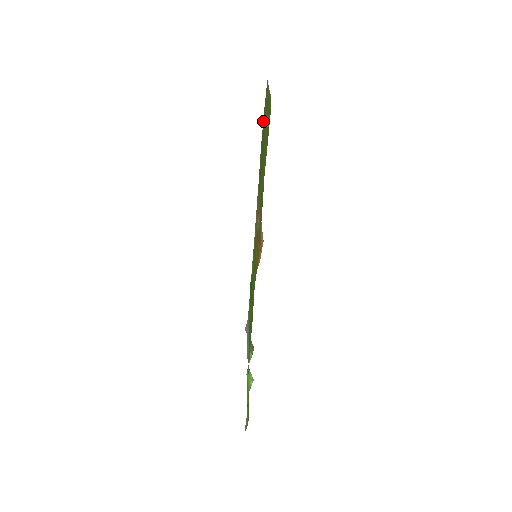
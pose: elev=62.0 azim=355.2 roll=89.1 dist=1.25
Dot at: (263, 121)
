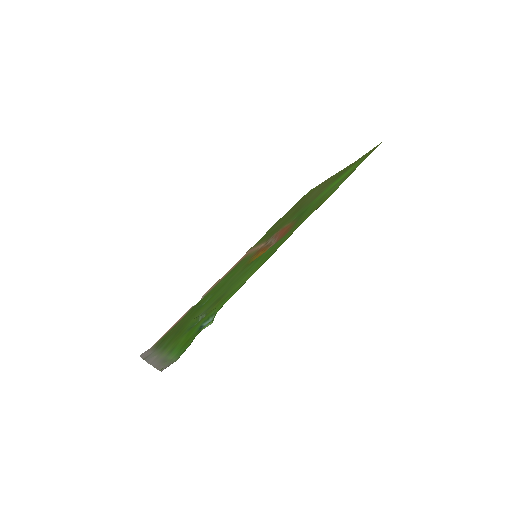
Dot at: (295, 205)
